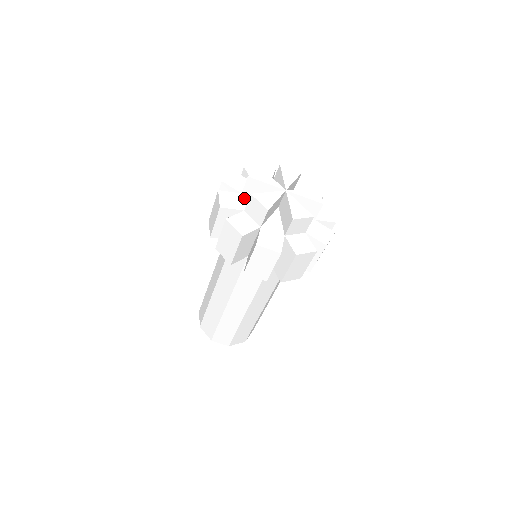
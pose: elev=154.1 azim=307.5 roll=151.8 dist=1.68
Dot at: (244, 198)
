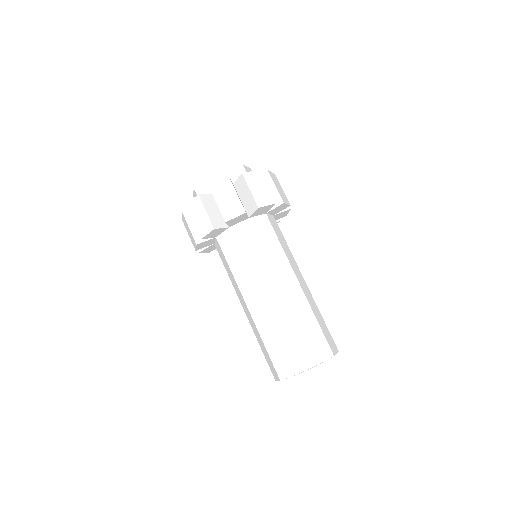
Dot at: occluded
